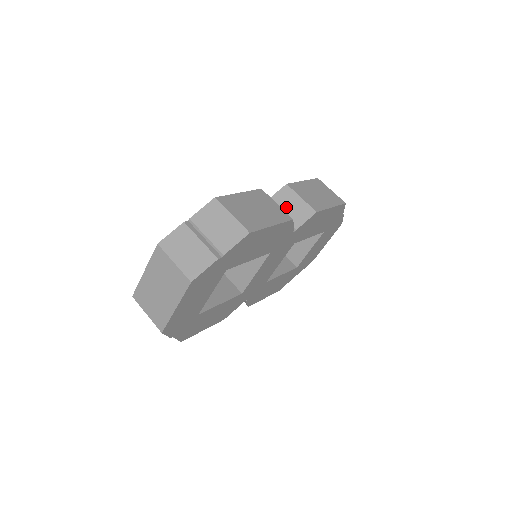
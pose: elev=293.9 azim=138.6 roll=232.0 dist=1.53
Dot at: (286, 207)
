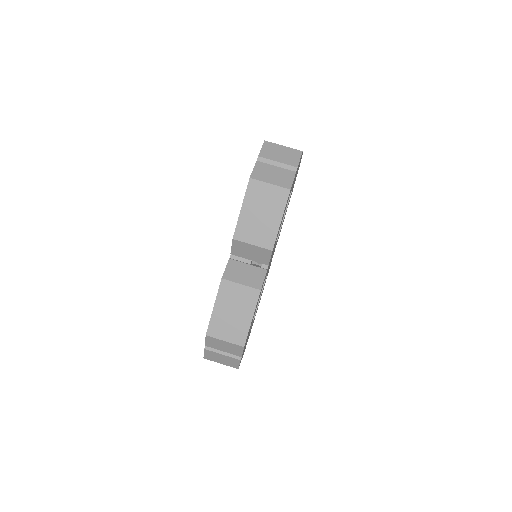
Dot at: (248, 254)
